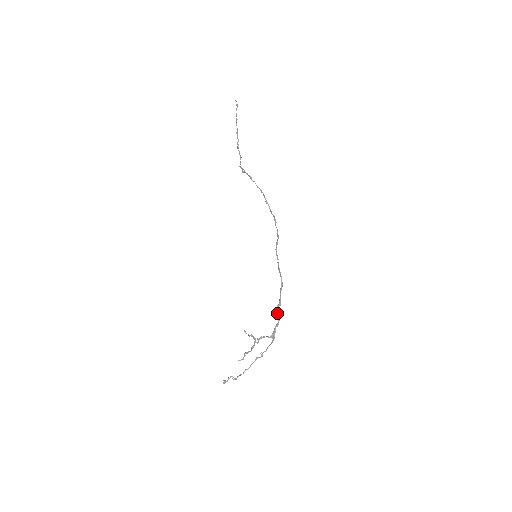
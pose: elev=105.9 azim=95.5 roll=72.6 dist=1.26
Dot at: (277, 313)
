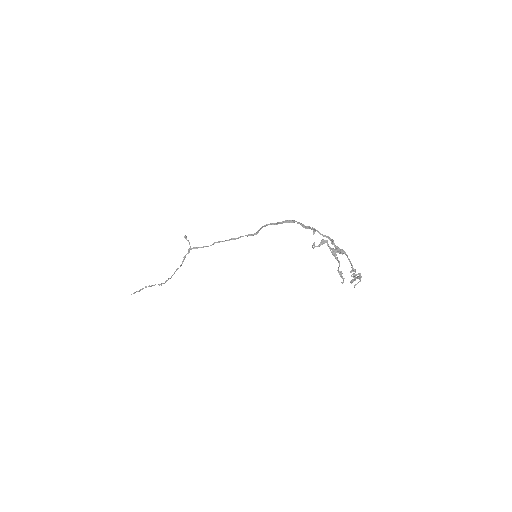
Dot at: (320, 234)
